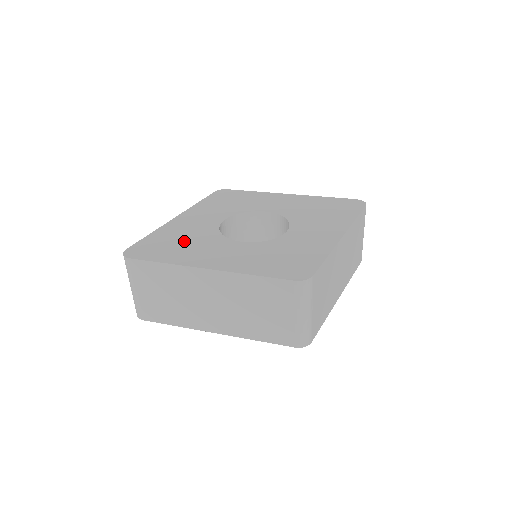
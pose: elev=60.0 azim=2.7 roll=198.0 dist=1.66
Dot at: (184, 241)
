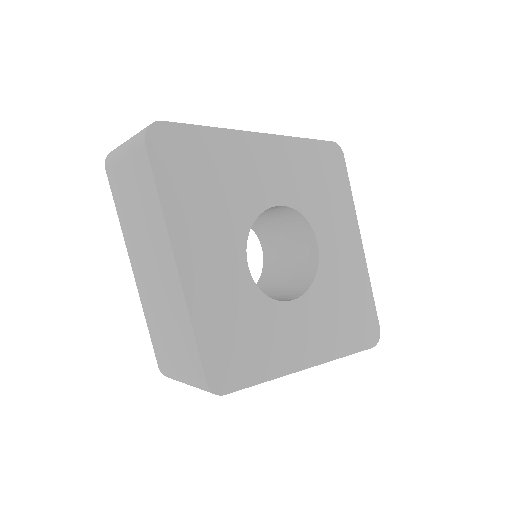
Dot at: (215, 189)
